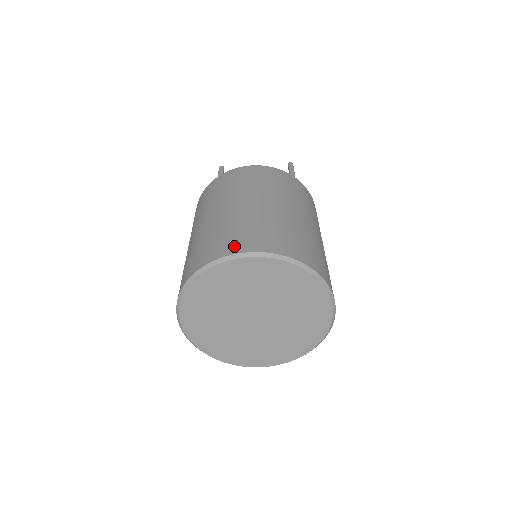
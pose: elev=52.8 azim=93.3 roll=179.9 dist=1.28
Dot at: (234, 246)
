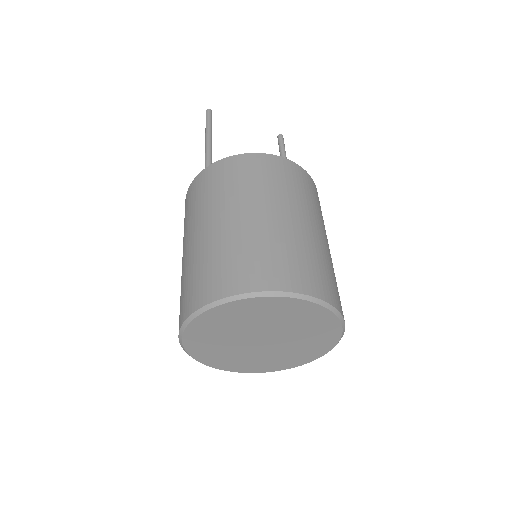
Dot at: (284, 279)
